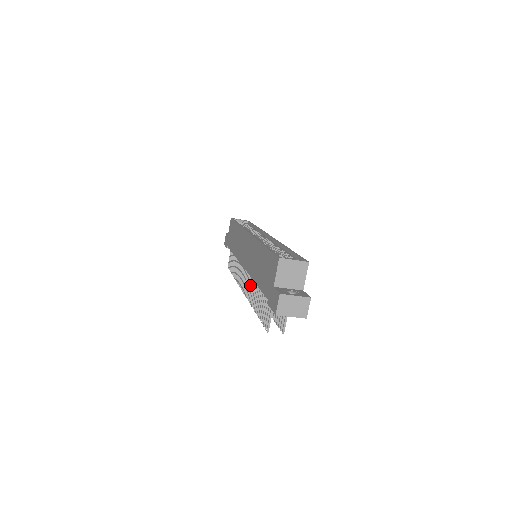
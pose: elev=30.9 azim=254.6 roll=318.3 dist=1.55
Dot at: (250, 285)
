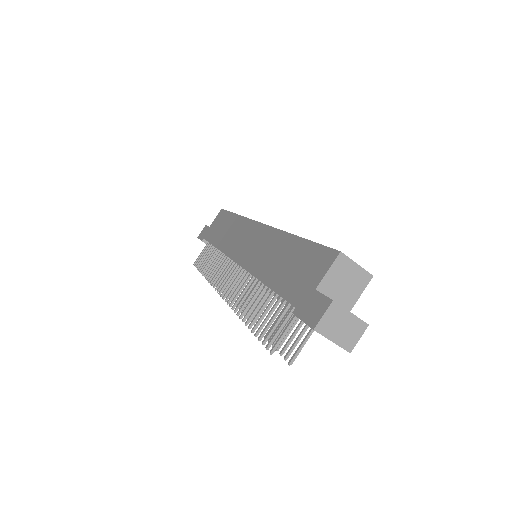
Dot at: (241, 287)
